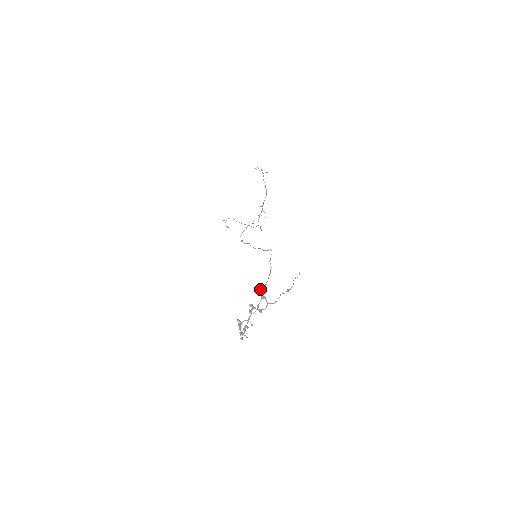
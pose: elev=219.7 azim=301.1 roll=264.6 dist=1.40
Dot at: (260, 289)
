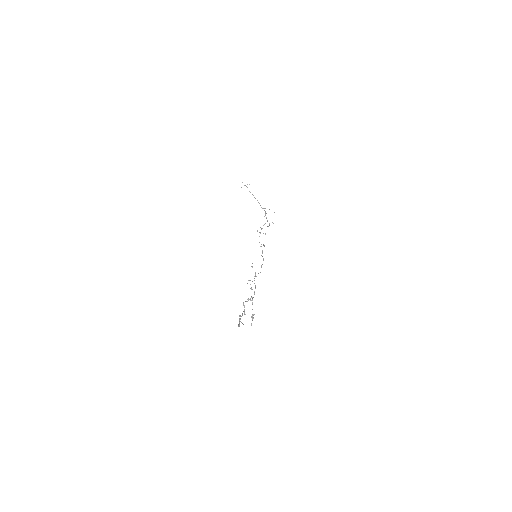
Dot at: occluded
